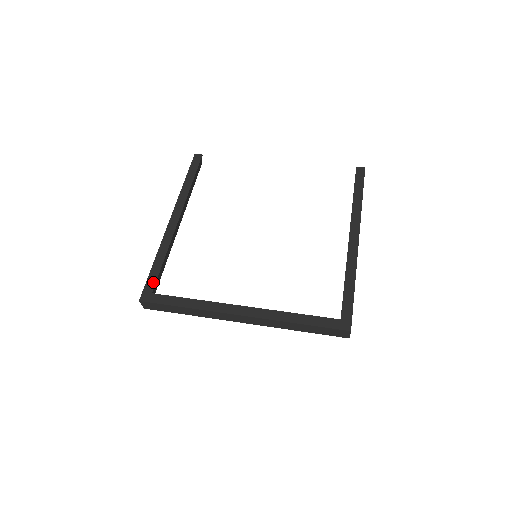
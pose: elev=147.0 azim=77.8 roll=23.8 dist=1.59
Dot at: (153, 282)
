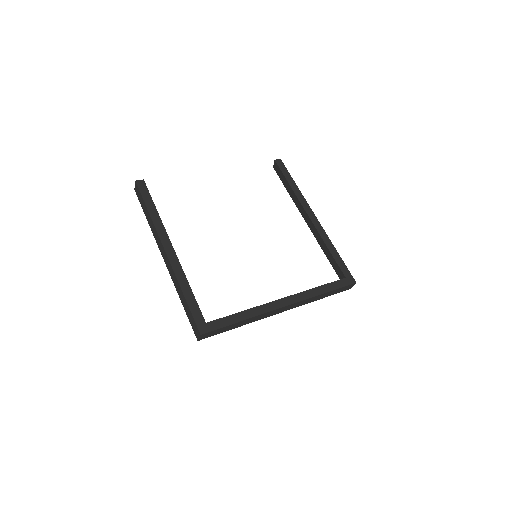
Dot at: (199, 313)
